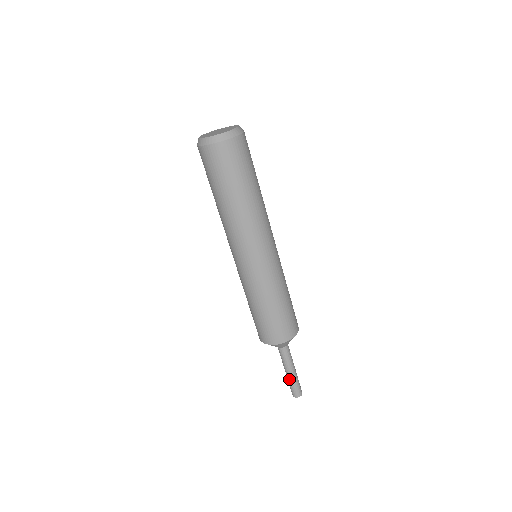
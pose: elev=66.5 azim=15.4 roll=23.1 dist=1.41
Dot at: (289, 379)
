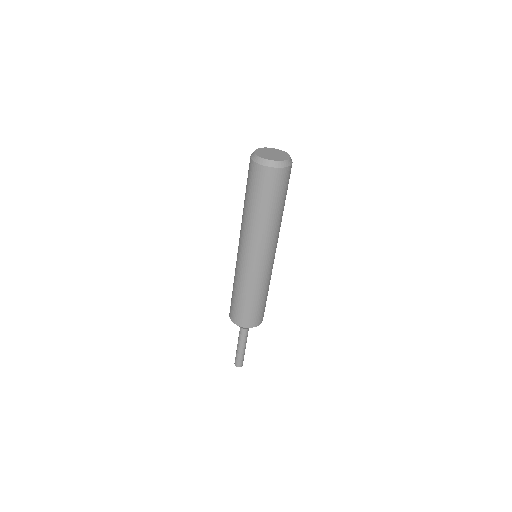
Dot at: (238, 352)
